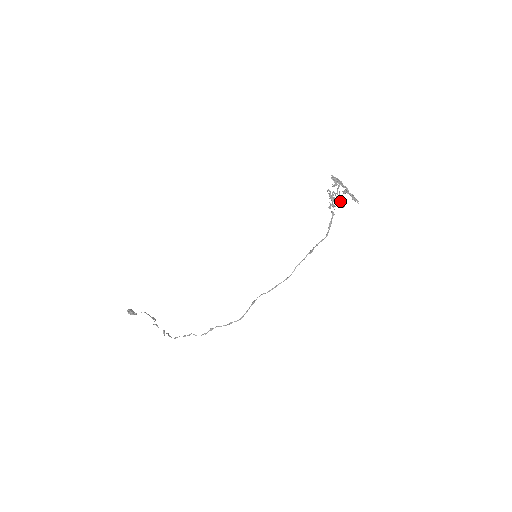
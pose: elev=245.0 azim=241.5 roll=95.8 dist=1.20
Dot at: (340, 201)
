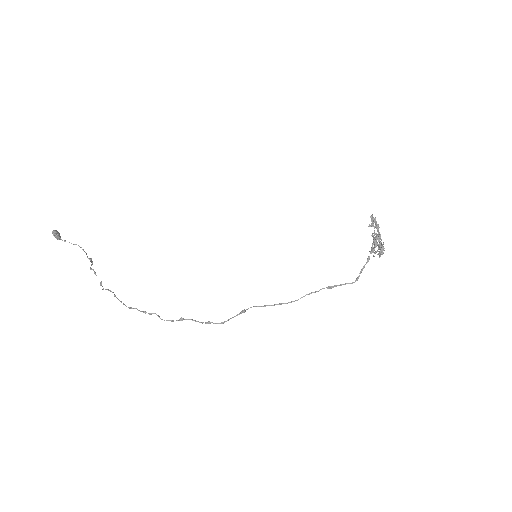
Dot at: (382, 250)
